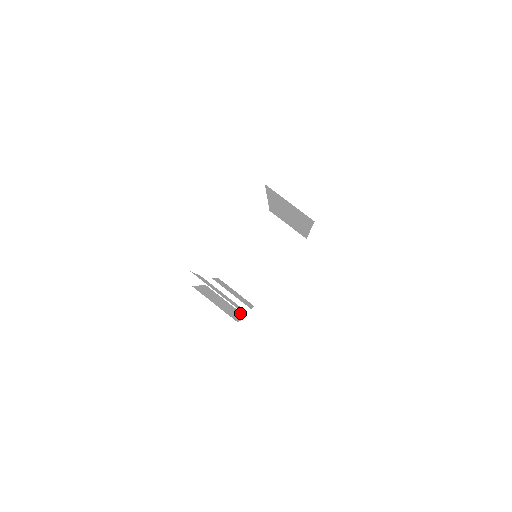
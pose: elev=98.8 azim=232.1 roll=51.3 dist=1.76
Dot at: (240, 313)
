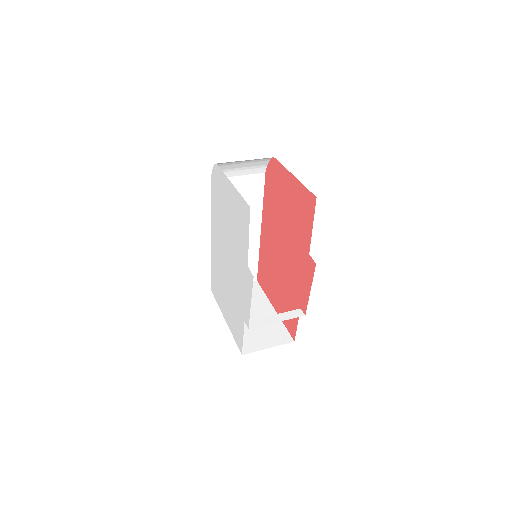
Dot at: occluded
